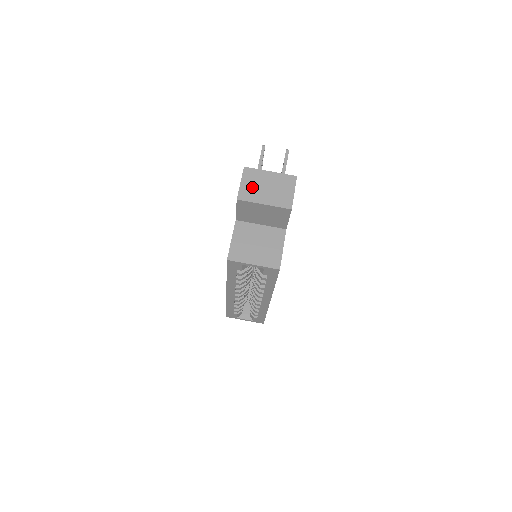
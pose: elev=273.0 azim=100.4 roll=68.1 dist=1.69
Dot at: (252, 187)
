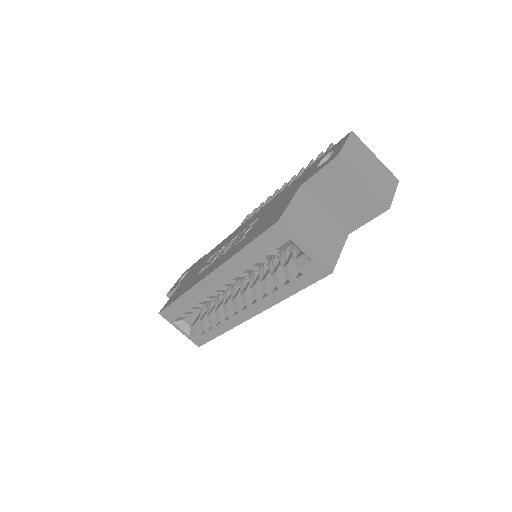
Dot at: (356, 156)
